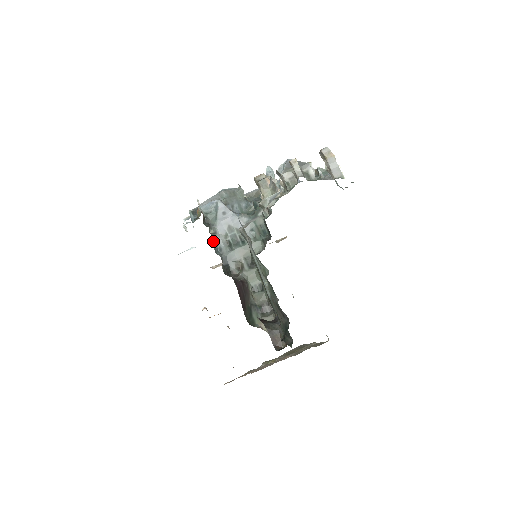
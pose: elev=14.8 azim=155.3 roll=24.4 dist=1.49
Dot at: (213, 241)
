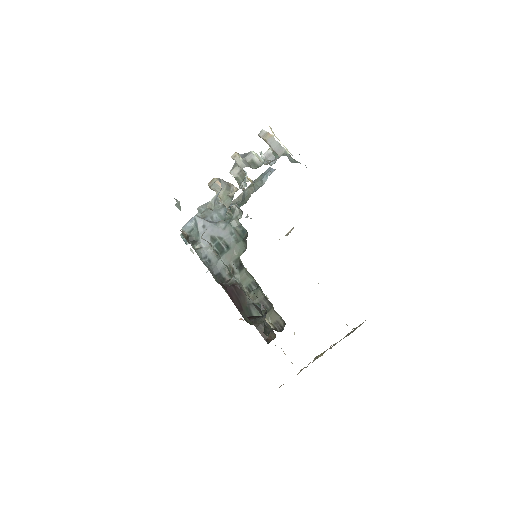
Dot at: (199, 255)
